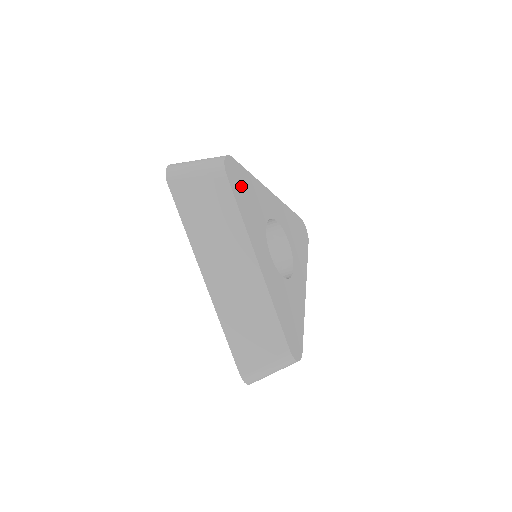
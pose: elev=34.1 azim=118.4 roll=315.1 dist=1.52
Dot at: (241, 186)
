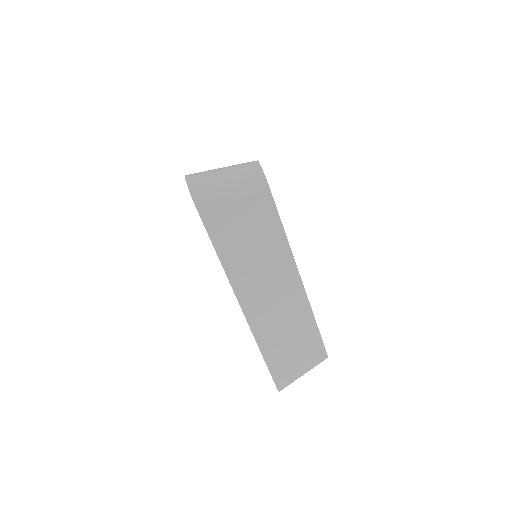
Dot at: occluded
